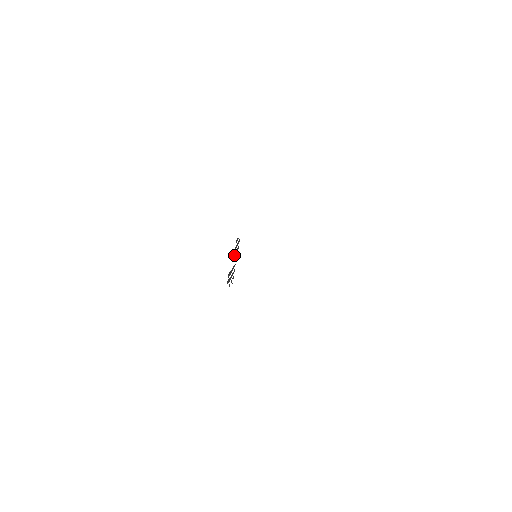
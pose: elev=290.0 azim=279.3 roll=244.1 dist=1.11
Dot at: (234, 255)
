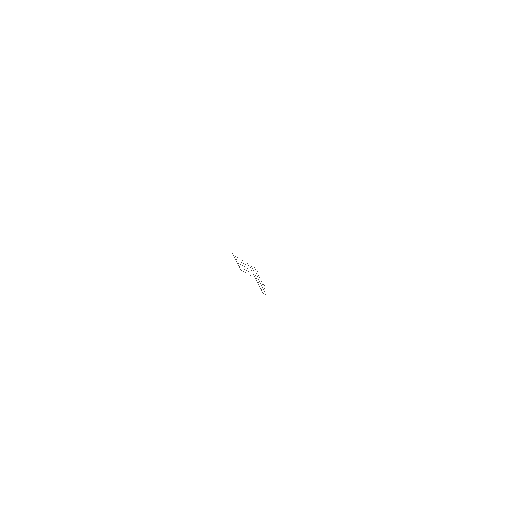
Dot at: occluded
